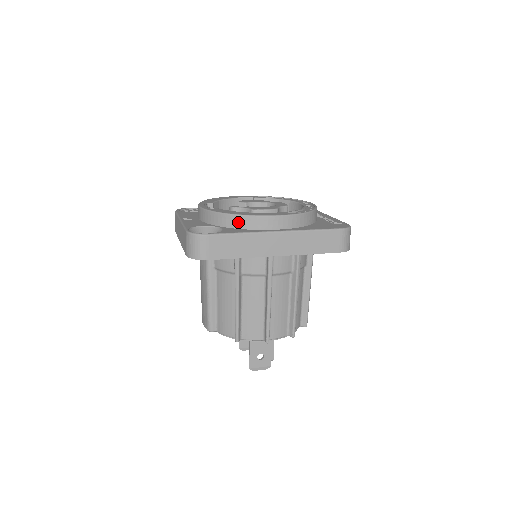
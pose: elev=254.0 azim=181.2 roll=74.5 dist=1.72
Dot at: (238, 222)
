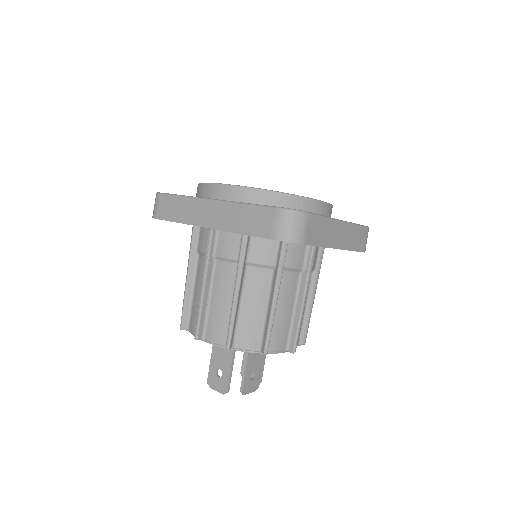
Dot at: (198, 191)
